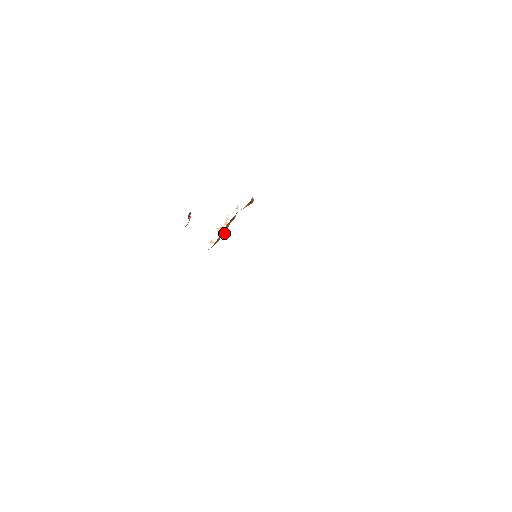
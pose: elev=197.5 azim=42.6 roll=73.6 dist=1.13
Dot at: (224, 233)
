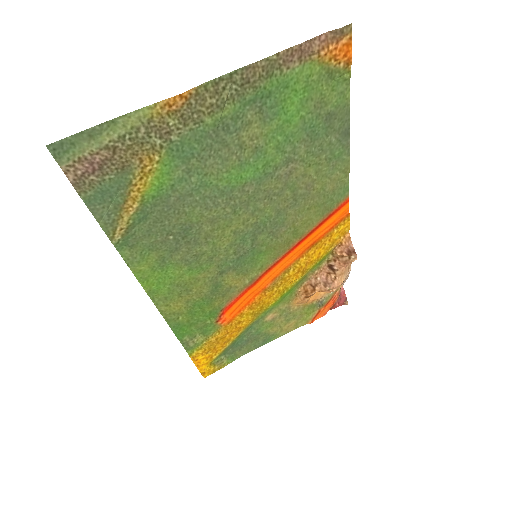
Dot at: (327, 288)
